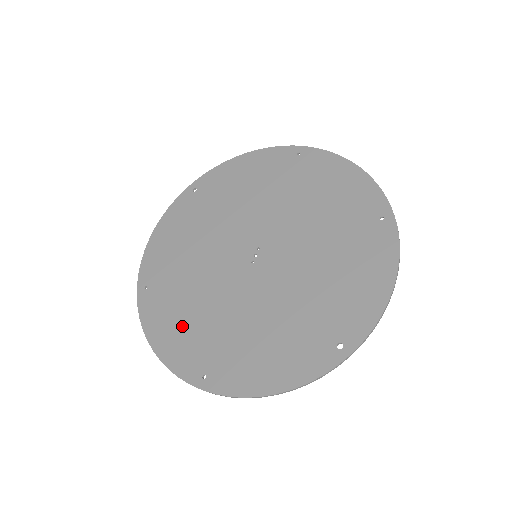
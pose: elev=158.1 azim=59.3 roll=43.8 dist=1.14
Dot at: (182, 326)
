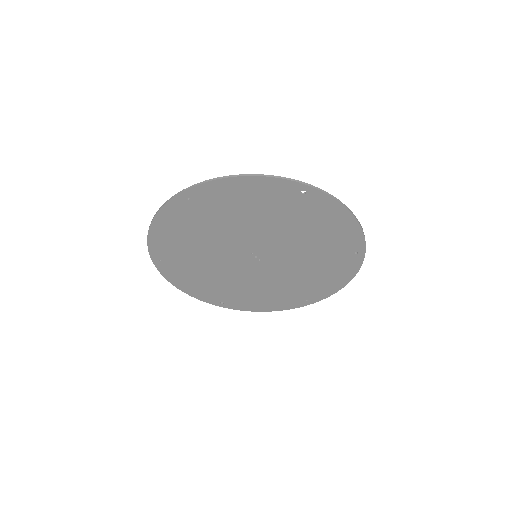
Dot at: (182, 230)
